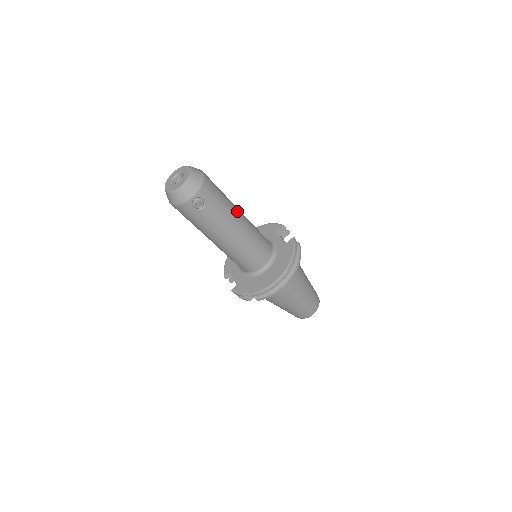
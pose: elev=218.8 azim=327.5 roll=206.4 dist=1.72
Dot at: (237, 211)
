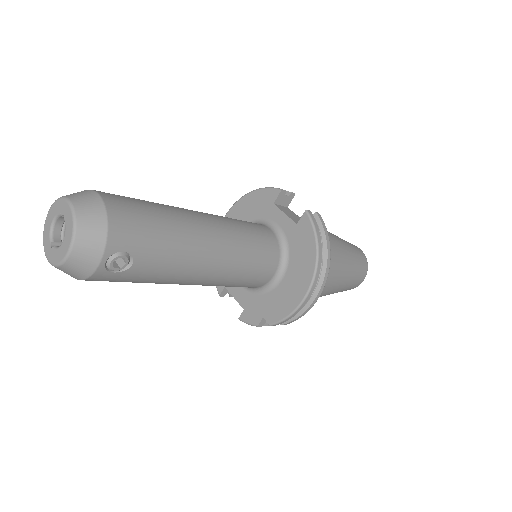
Dot at: (197, 224)
